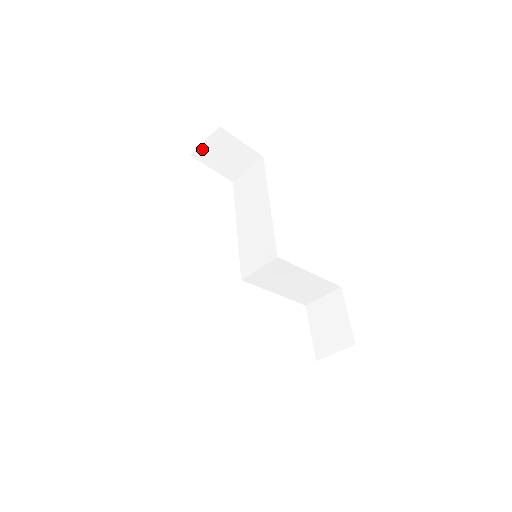
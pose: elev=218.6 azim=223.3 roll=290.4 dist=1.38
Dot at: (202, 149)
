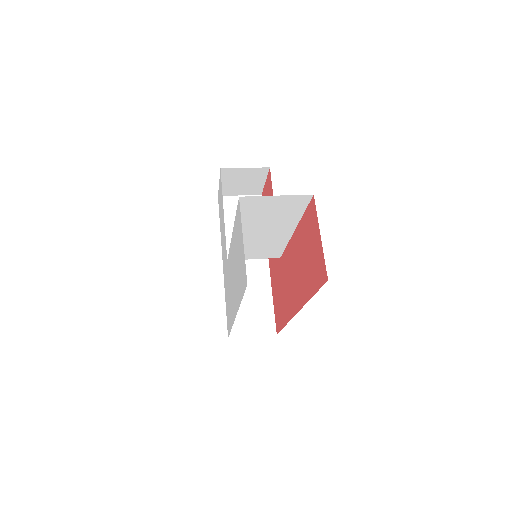
Dot at: occluded
